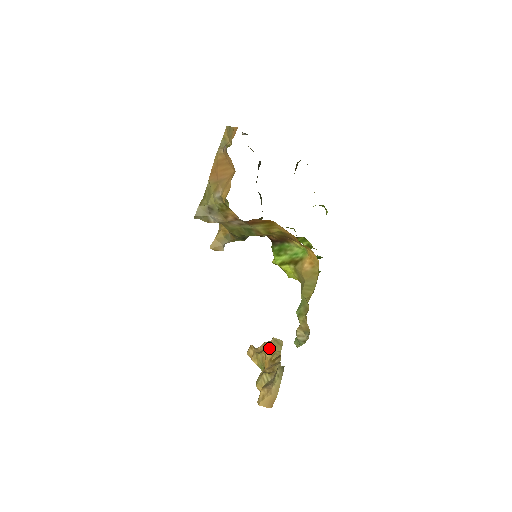
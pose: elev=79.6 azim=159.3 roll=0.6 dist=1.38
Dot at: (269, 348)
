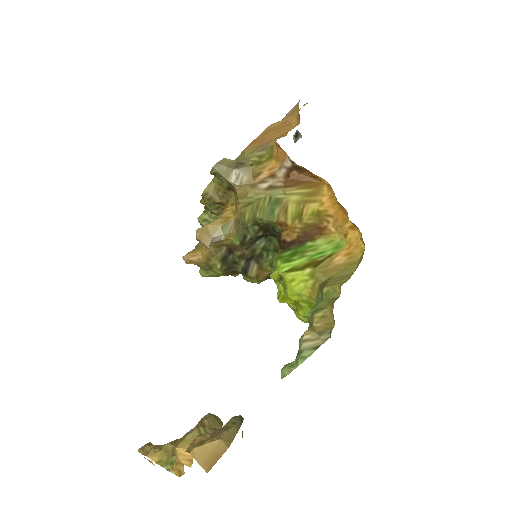
Dot at: (200, 422)
